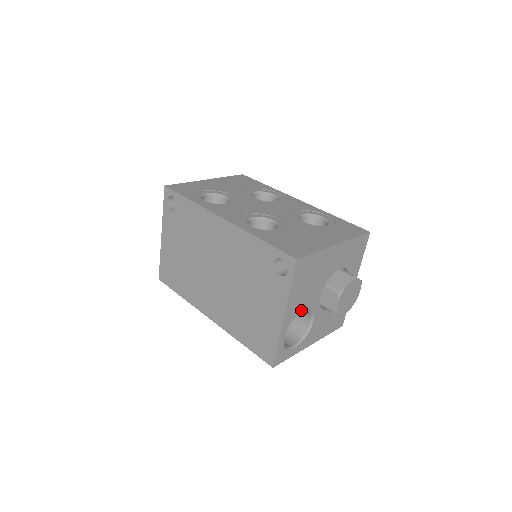
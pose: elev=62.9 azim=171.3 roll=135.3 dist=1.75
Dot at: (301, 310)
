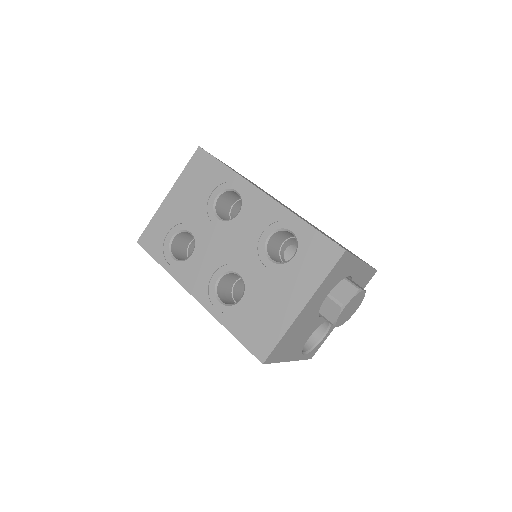
Dot at: (306, 340)
